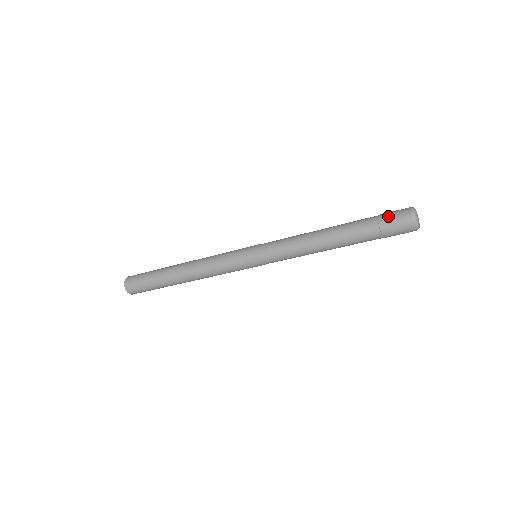
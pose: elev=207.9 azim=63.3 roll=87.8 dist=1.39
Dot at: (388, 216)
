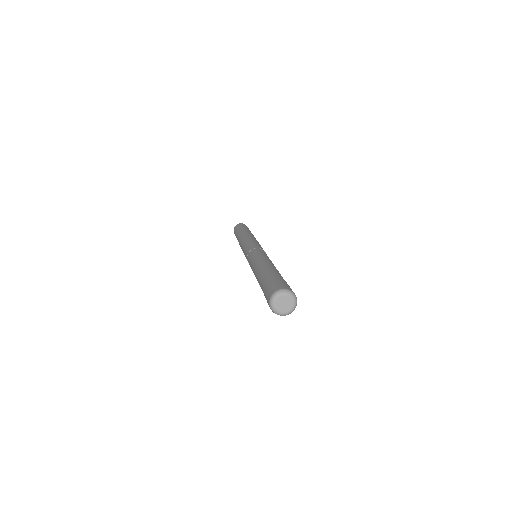
Dot at: occluded
